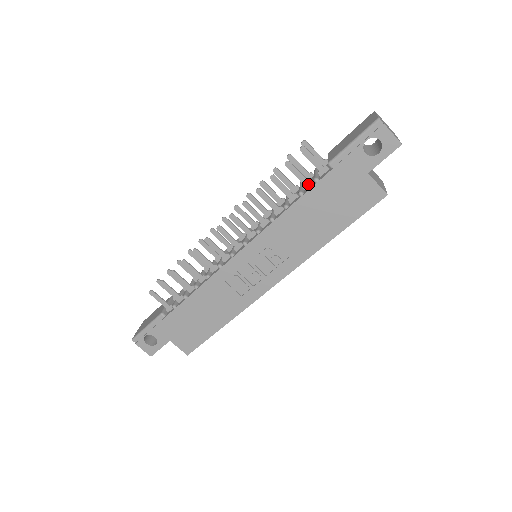
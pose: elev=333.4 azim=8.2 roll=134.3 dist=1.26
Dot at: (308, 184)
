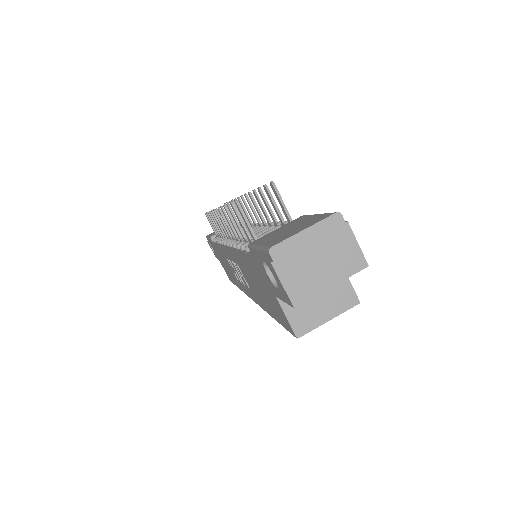
Dot at: occluded
